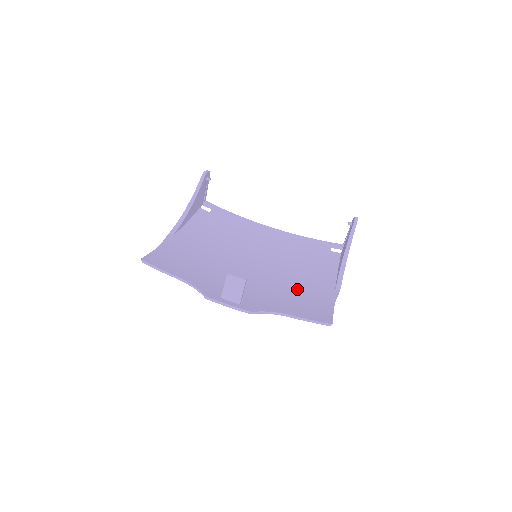
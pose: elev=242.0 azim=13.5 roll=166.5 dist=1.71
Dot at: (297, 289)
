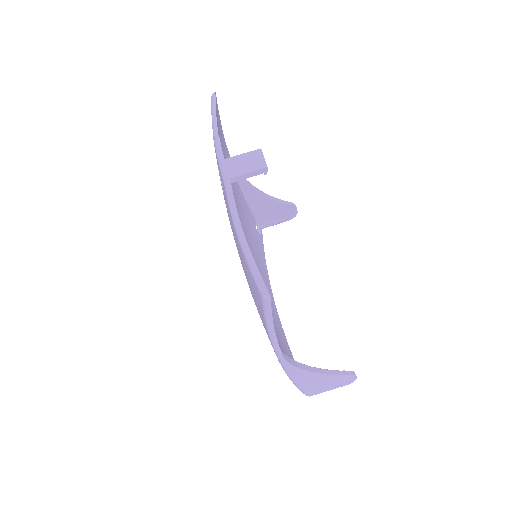
Dot at: occluded
